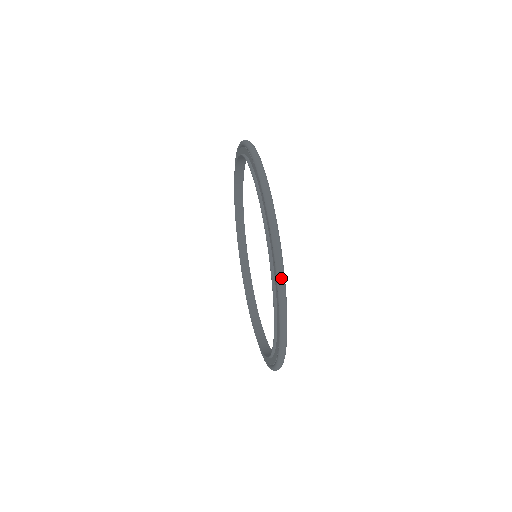
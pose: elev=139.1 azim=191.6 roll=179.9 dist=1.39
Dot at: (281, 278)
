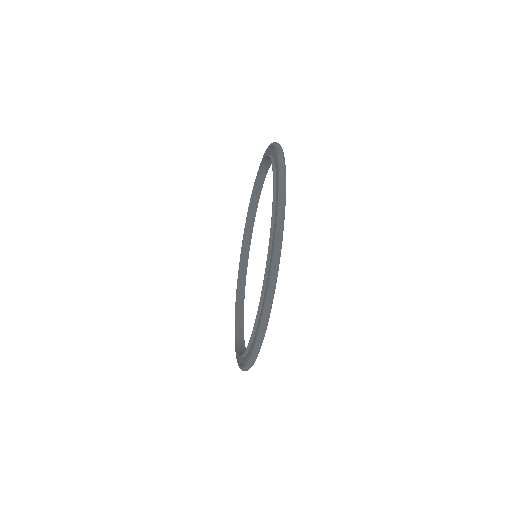
Dot at: (247, 370)
